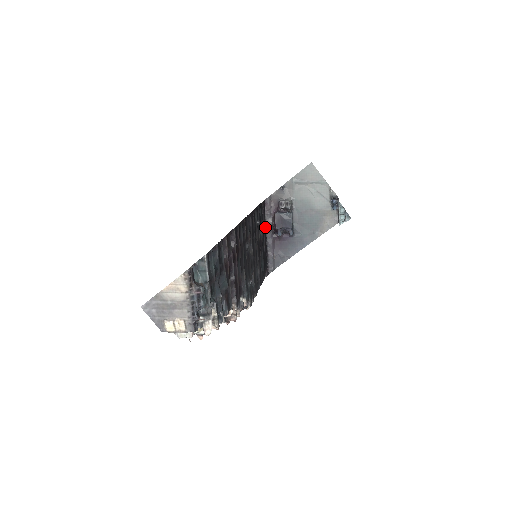
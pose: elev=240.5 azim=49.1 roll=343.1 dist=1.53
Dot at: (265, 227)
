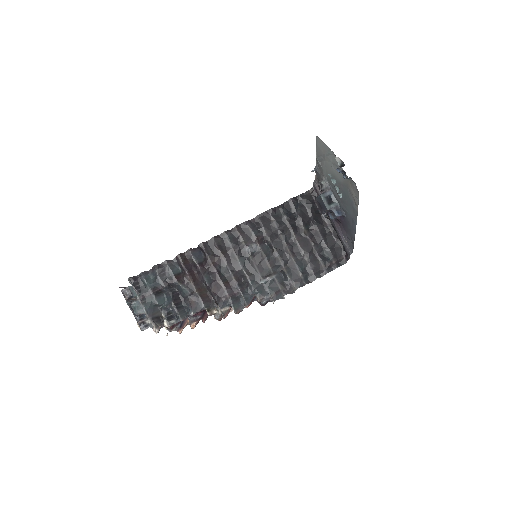
Dot at: occluded
